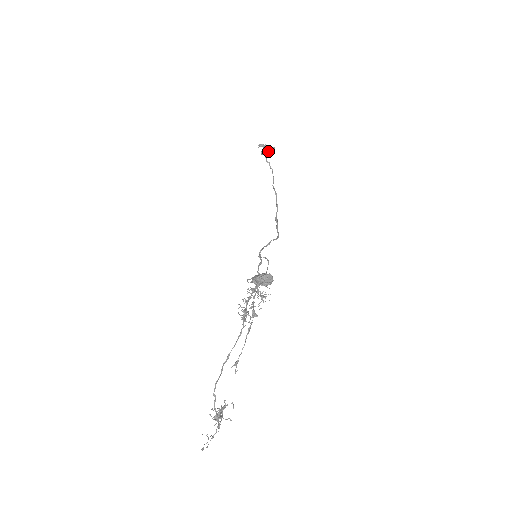
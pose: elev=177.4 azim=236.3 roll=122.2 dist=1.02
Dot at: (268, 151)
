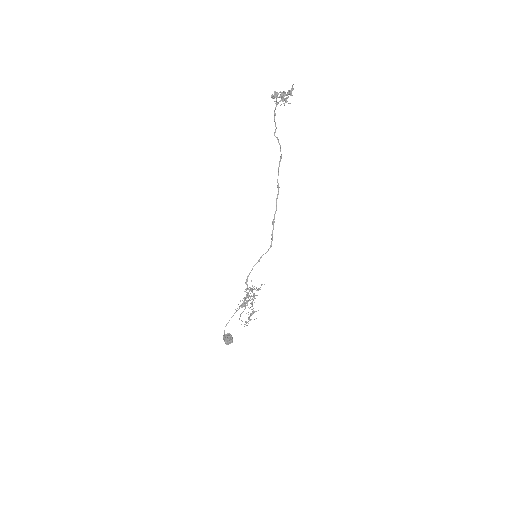
Dot at: (284, 100)
